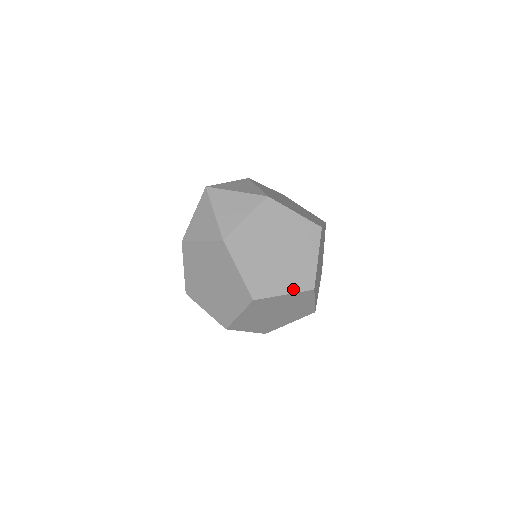
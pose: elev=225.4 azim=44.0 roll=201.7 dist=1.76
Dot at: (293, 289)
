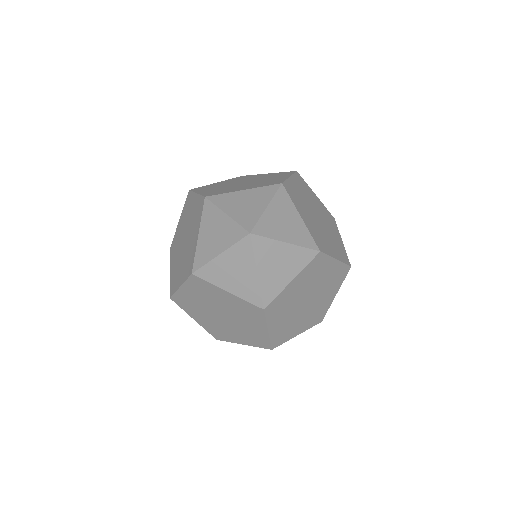
Dot at: (306, 328)
